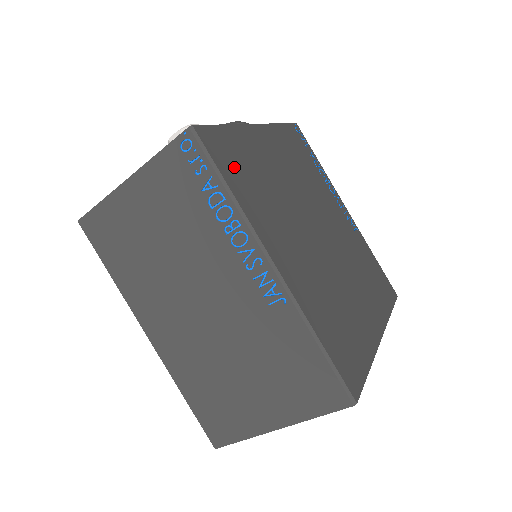
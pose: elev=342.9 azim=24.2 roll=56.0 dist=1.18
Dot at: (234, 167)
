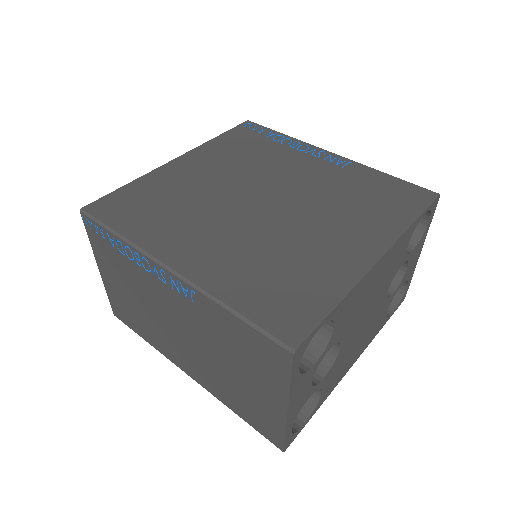
Dot at: (130, 212)
